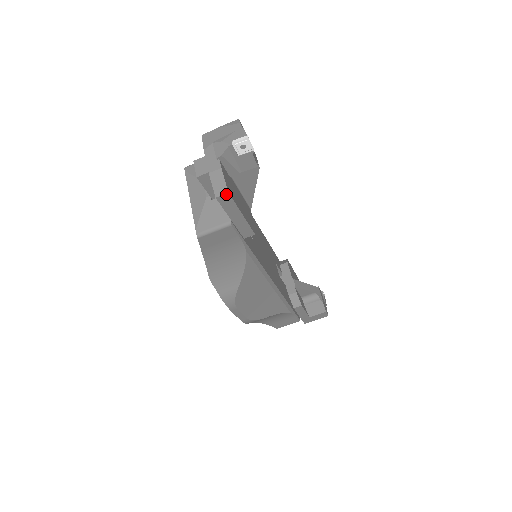
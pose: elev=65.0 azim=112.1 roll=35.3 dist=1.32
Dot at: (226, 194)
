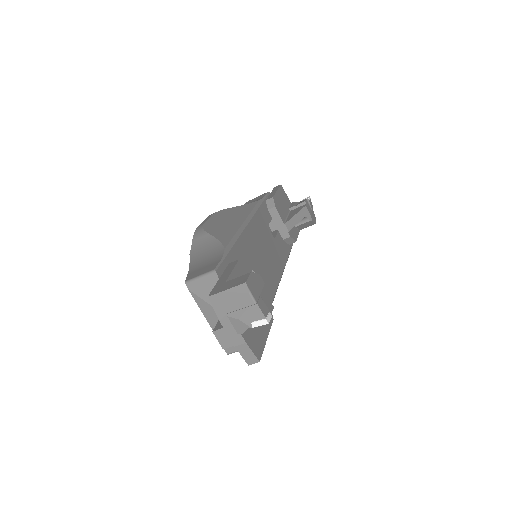
Dot at: (257, 362)
